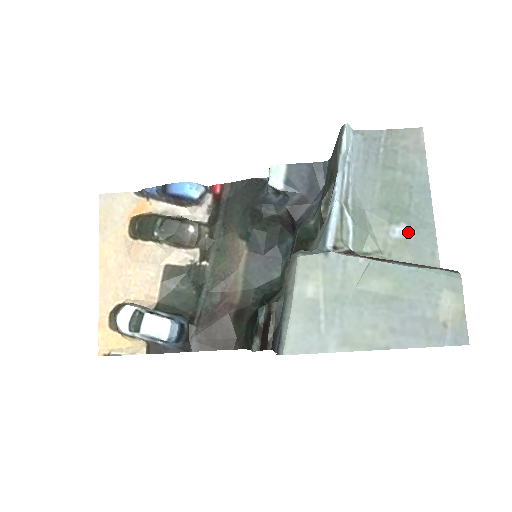
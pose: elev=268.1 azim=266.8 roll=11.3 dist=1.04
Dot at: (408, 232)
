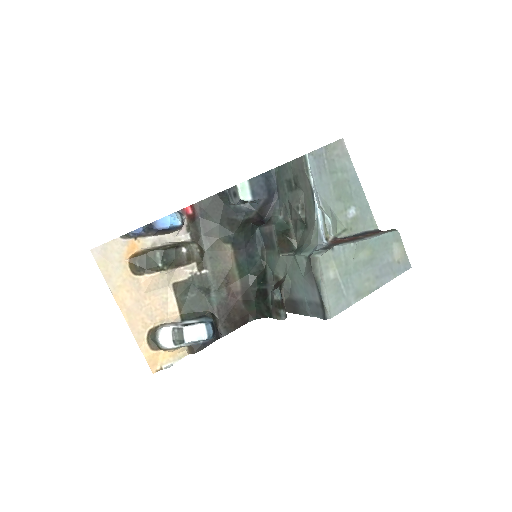
Dot at: (356, 211)
